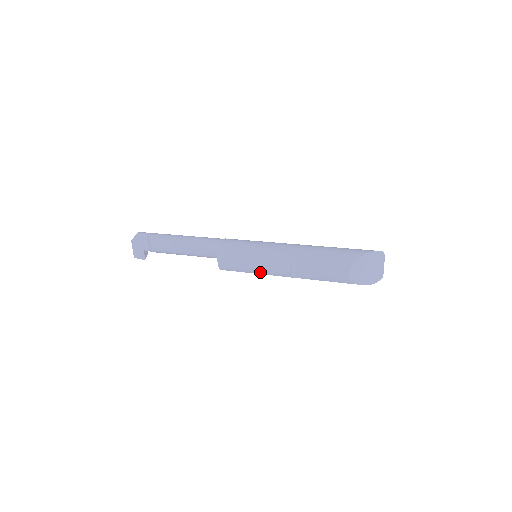
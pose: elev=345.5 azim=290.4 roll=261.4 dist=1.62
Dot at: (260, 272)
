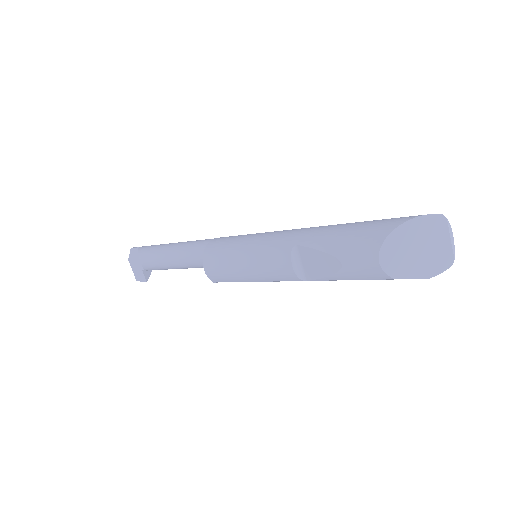
Dot at: (257, 278)
